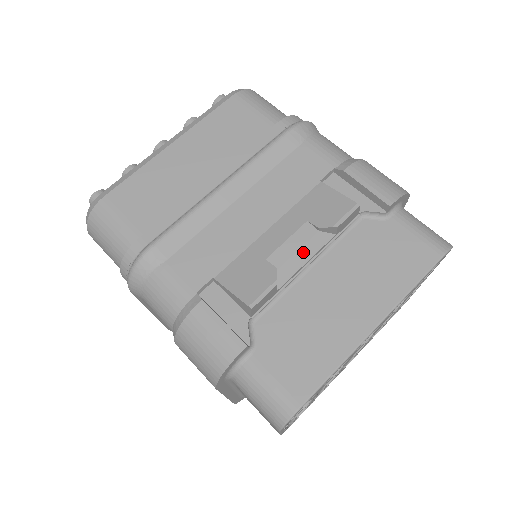
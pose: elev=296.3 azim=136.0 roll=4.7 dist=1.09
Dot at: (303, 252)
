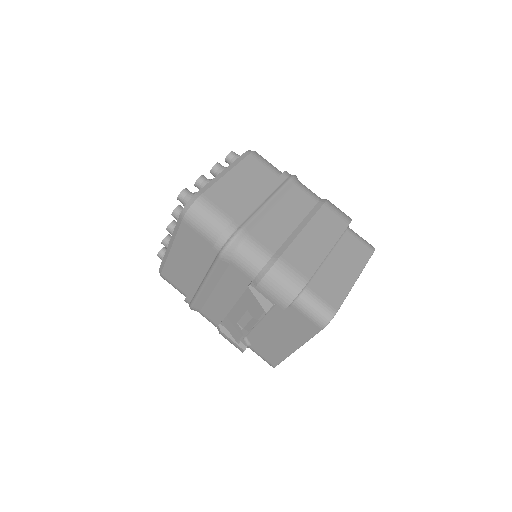
Dot at: (252, 322)
